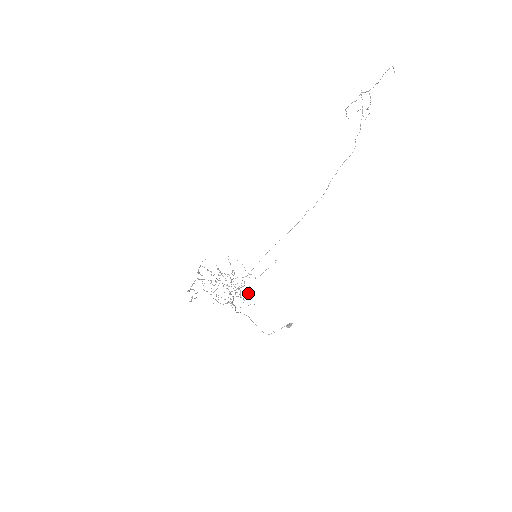
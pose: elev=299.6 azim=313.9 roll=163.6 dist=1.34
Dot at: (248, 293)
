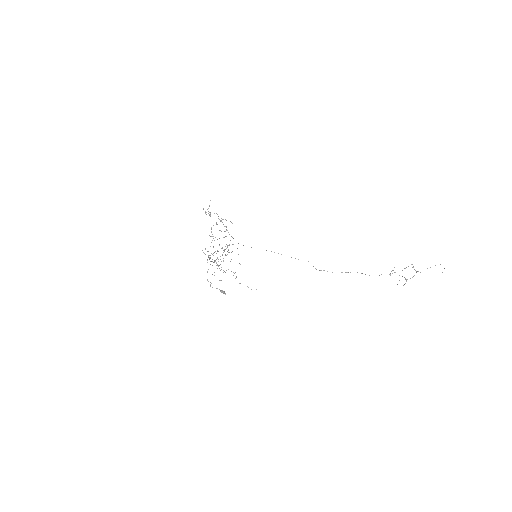
Dot at: (223, 272)
